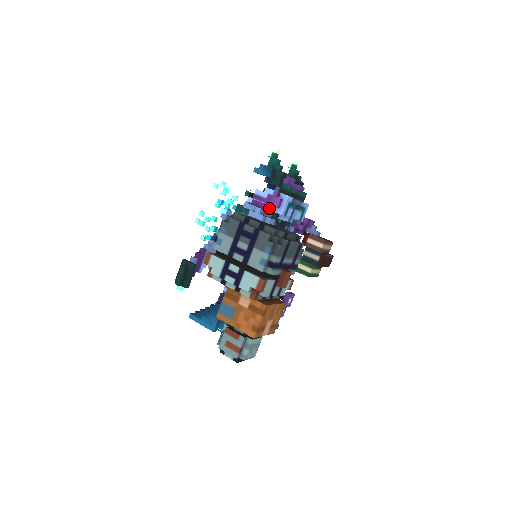
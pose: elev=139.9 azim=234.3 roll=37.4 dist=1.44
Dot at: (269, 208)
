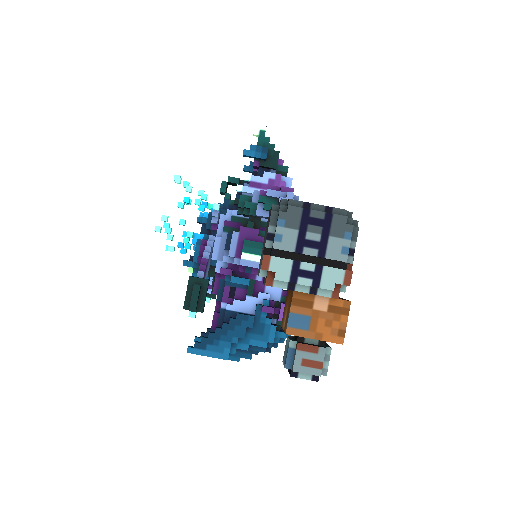
Dot at: occluded
